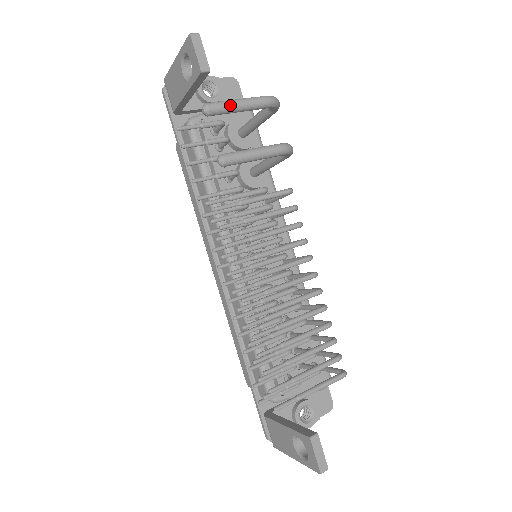
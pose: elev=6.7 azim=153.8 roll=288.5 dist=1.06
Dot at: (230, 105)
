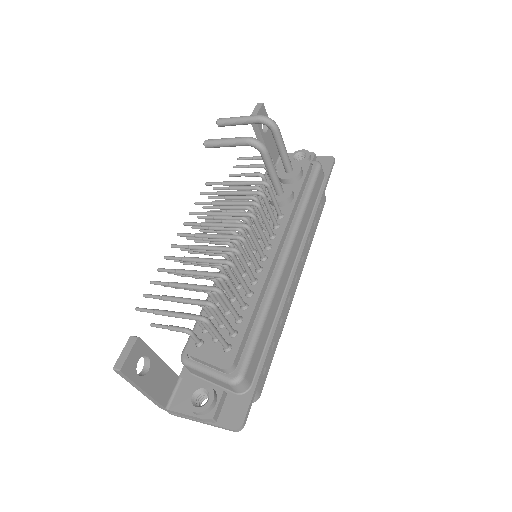
Dot at: (231, 118)
